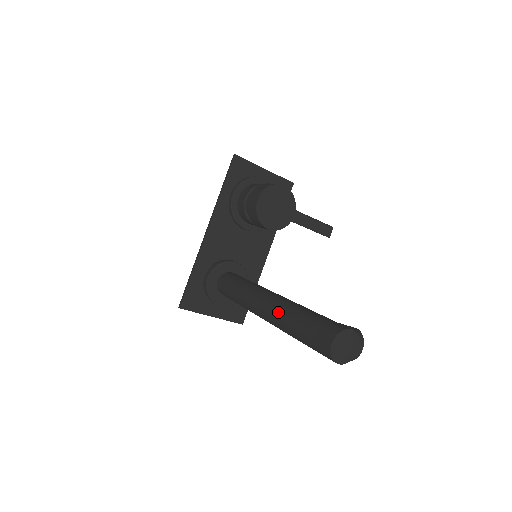
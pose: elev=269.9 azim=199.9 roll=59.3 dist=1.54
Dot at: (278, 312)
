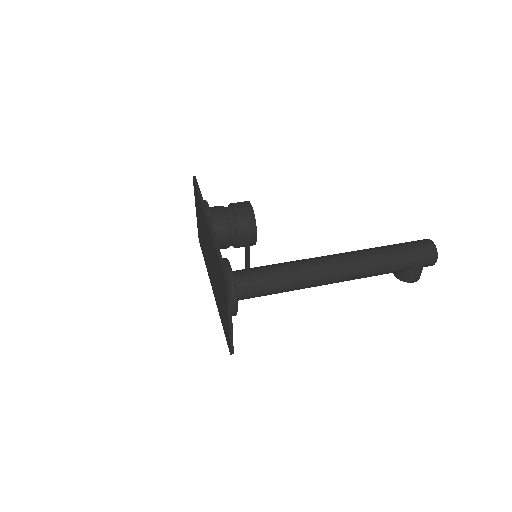
Dot at: (362, 252)
